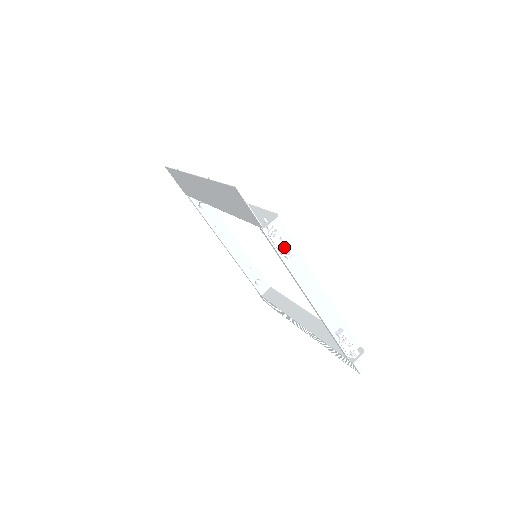
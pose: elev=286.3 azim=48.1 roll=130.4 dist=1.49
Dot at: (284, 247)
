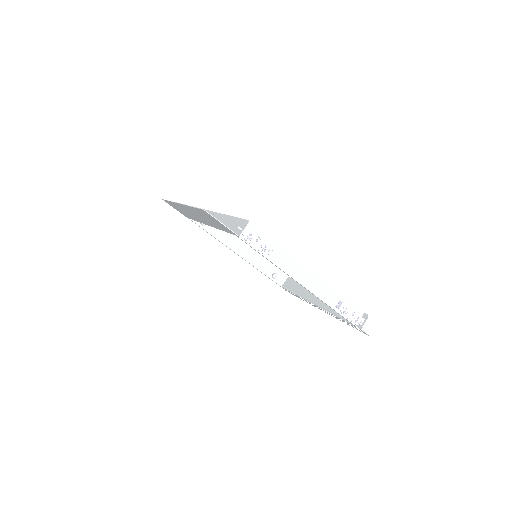
Dot at: (262, 246)
